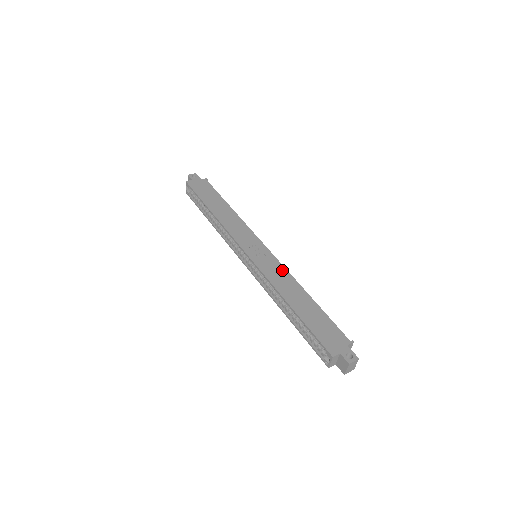
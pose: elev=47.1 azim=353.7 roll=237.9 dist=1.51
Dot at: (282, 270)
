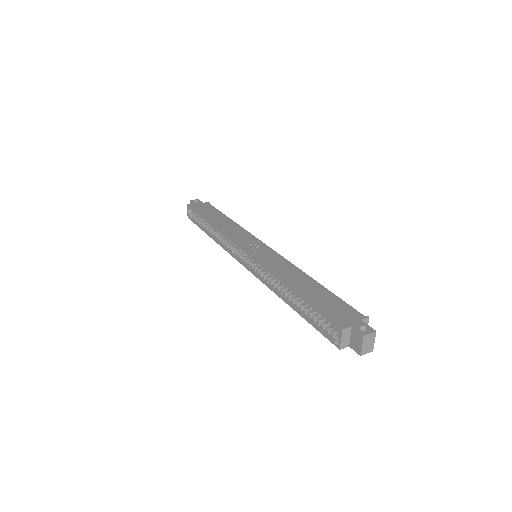
Dot at: (283, 261)
